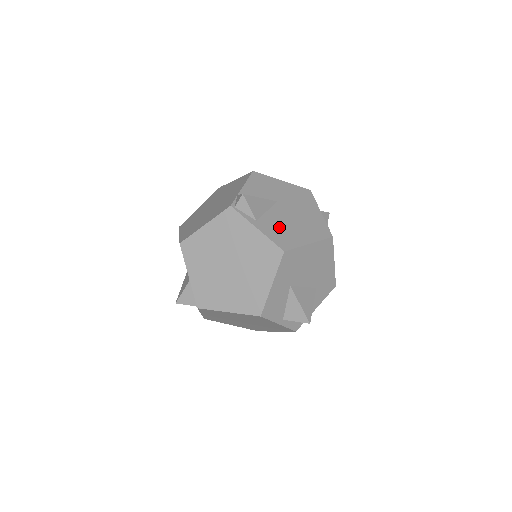
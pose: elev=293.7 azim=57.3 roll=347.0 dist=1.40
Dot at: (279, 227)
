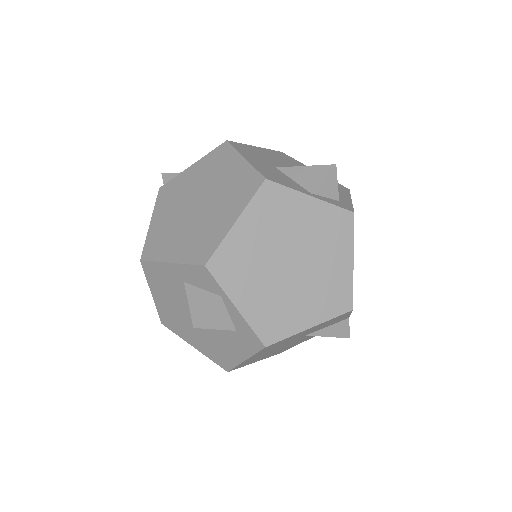
Dot at: occluded
